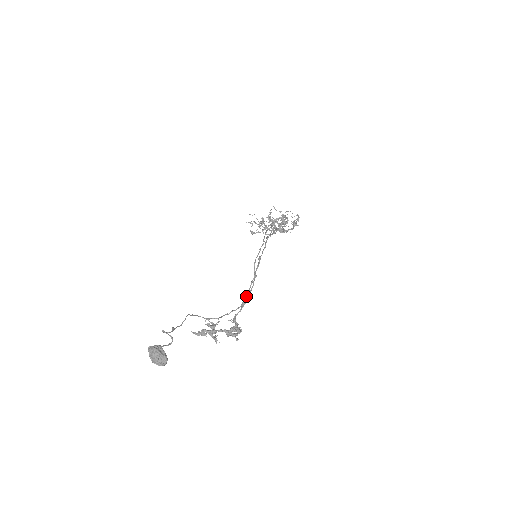
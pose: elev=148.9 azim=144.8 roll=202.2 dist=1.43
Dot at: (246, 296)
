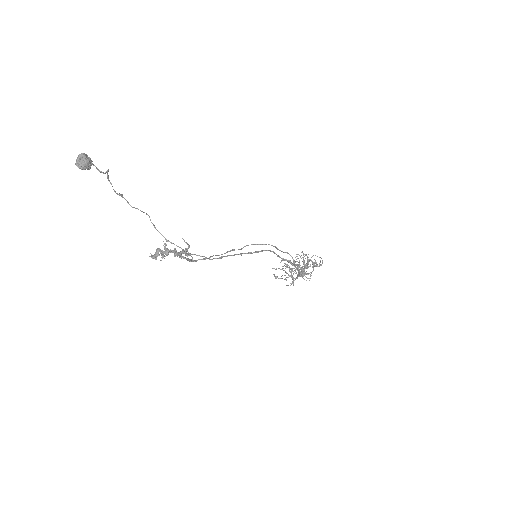
Dot at: (219, 255)
